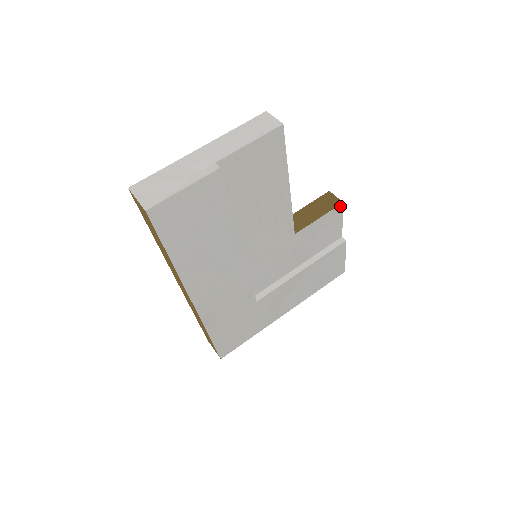
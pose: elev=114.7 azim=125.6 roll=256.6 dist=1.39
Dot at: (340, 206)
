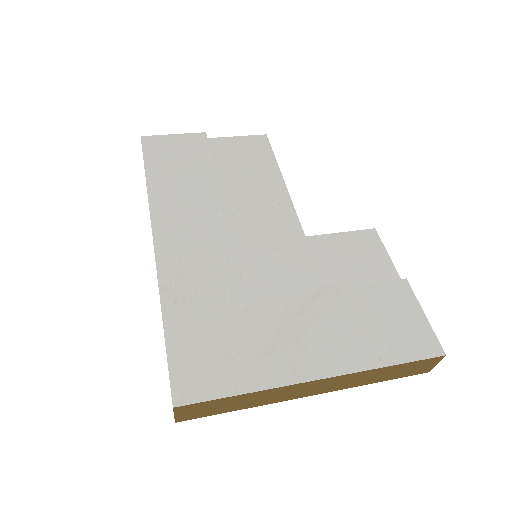
Dot at: (372, 232)
